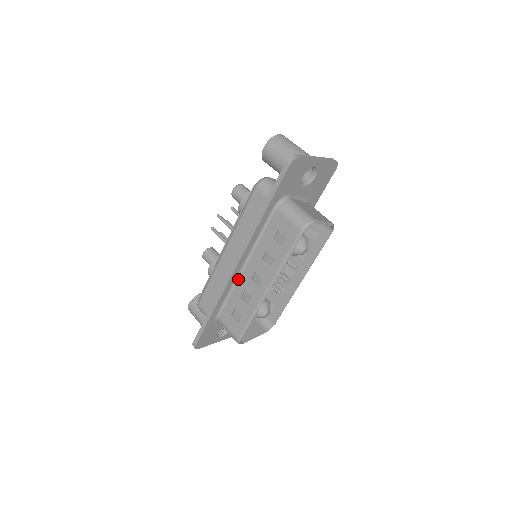
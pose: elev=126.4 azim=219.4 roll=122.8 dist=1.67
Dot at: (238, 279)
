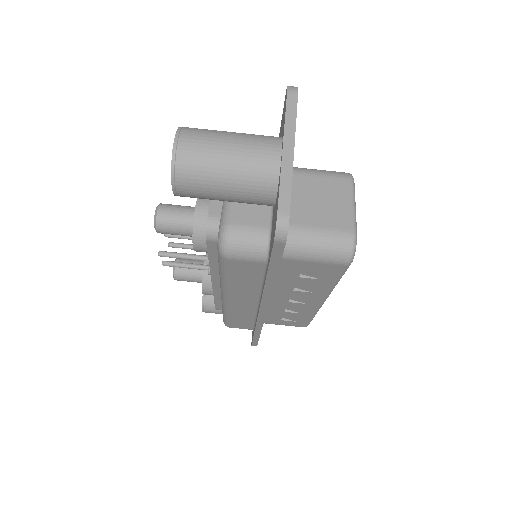
Dot at: (268, 306)
